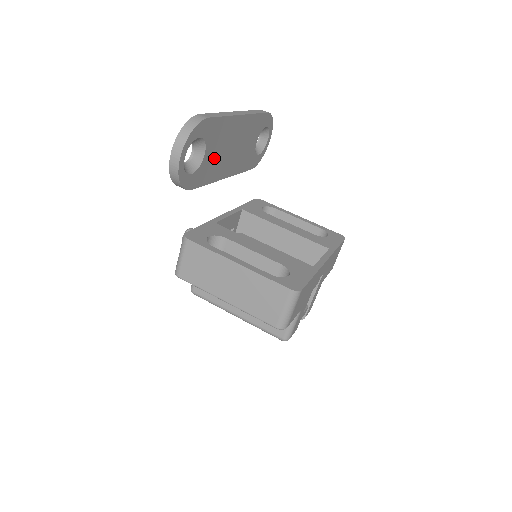
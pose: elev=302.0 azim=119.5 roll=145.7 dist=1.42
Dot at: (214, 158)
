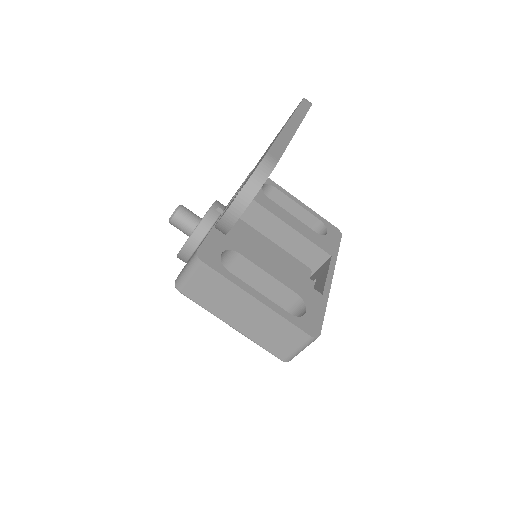
Dot at: occluded
